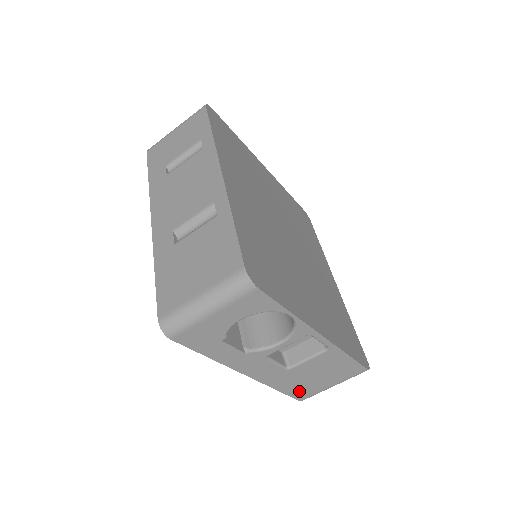
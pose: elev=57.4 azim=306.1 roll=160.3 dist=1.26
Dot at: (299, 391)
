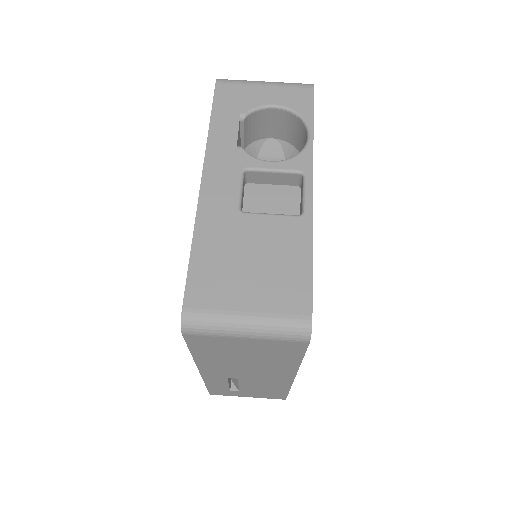
Dot at: (206, 278)
